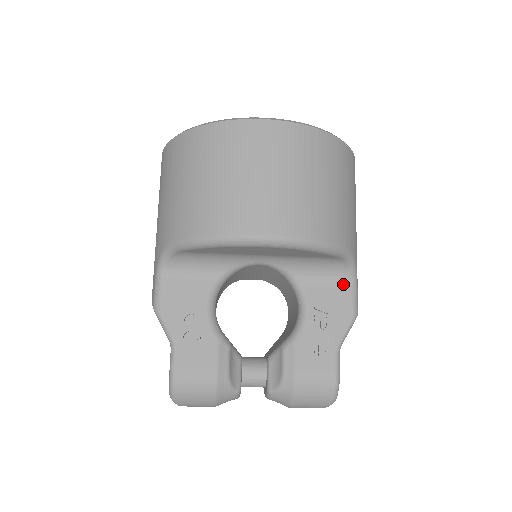
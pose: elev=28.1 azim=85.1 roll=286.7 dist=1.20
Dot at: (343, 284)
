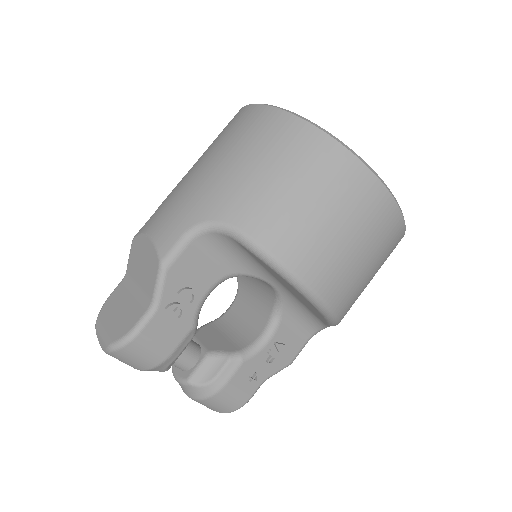
Dot at: (304, 336)
